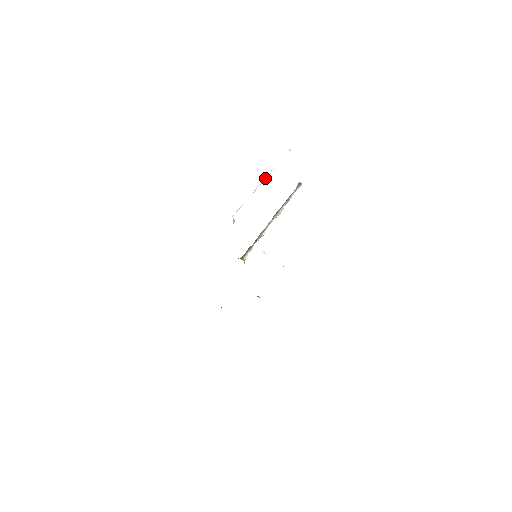
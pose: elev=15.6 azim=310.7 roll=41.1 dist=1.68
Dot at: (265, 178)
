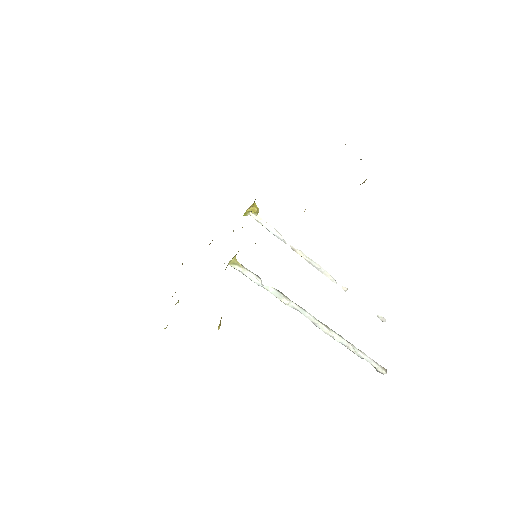
Dot at: (328, 273)
